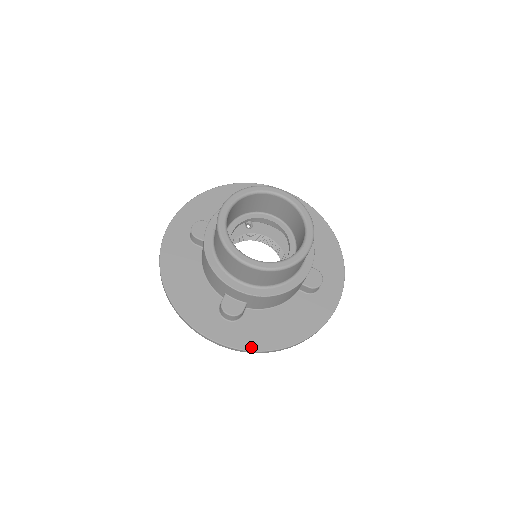
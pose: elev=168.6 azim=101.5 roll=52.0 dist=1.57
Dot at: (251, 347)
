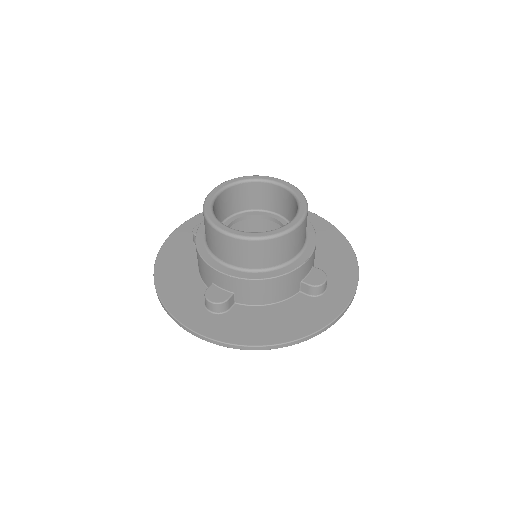
Dot at: (231, 340)
